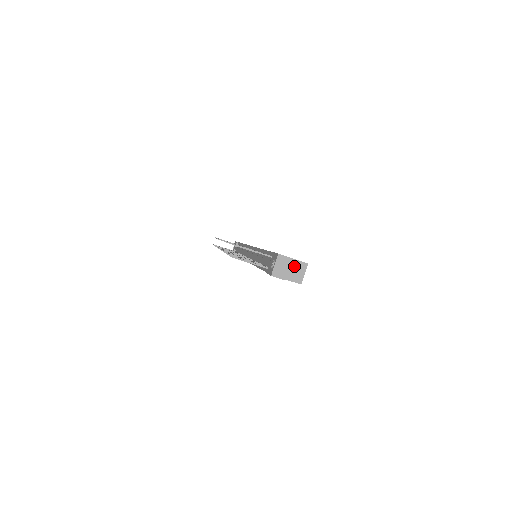
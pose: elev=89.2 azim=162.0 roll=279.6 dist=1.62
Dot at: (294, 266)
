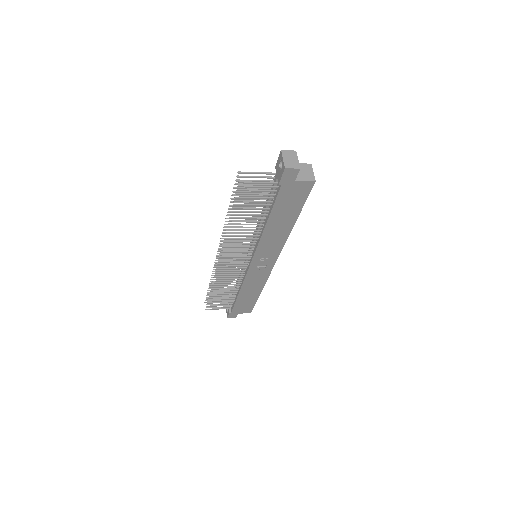
Dot at: (300, 169)
